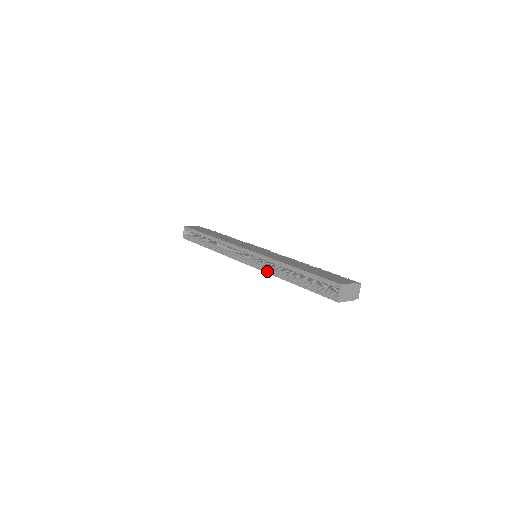
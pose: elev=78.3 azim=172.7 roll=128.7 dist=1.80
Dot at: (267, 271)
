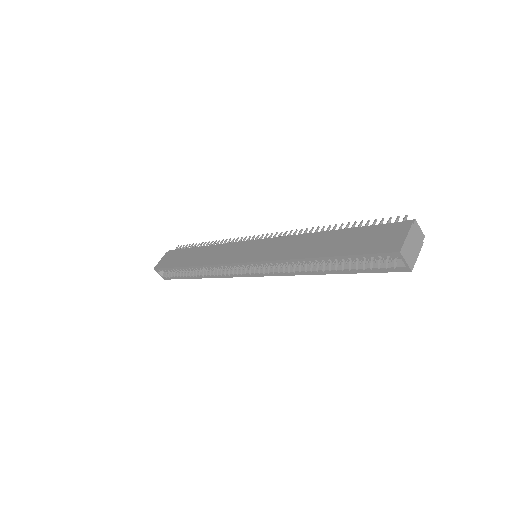
Dot at: (286, 274)
